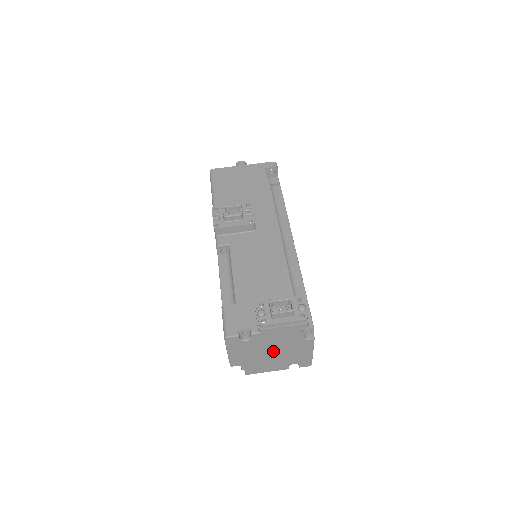
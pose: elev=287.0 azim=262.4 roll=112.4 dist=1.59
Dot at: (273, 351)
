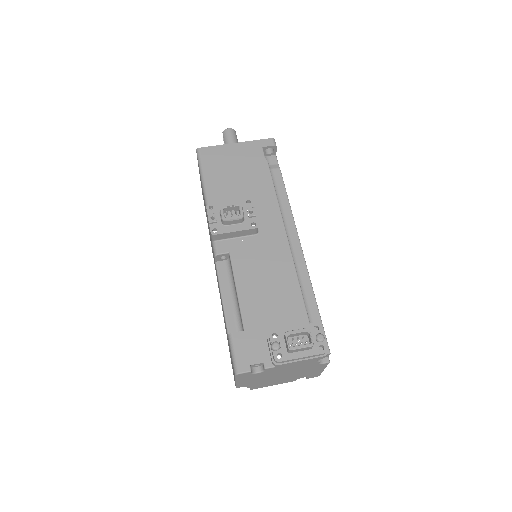
Dot at: (284, 374)
